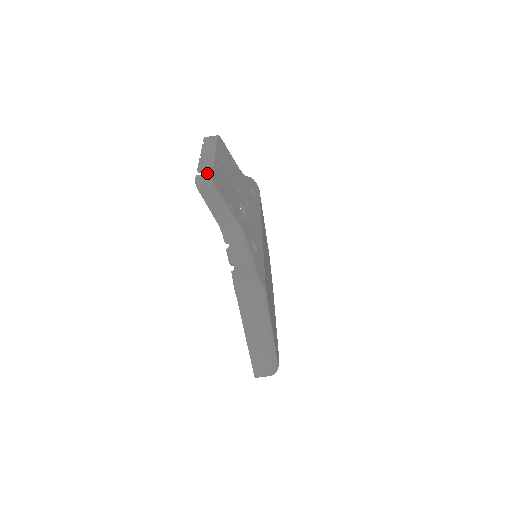
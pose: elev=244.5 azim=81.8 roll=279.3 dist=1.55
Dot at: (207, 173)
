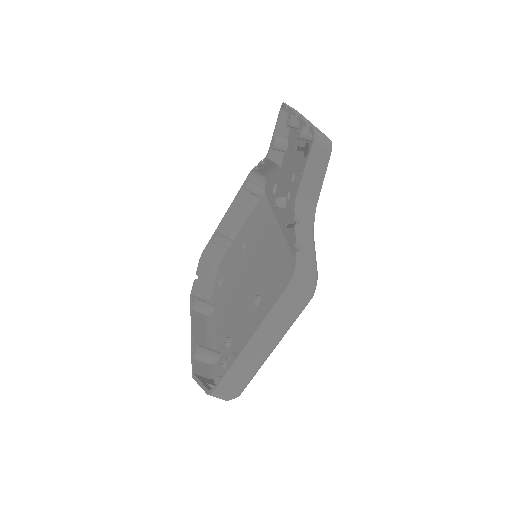
Dot at: (322, 133)
